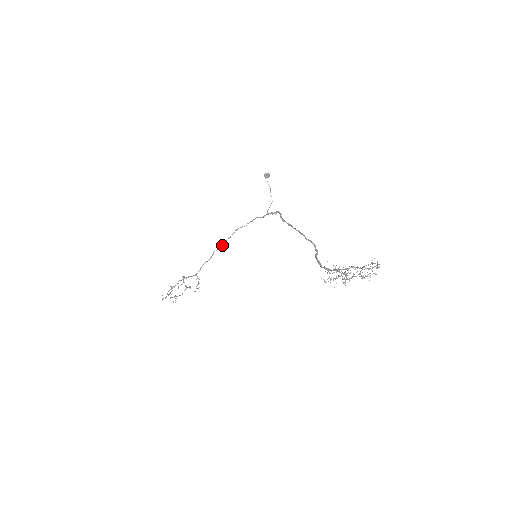
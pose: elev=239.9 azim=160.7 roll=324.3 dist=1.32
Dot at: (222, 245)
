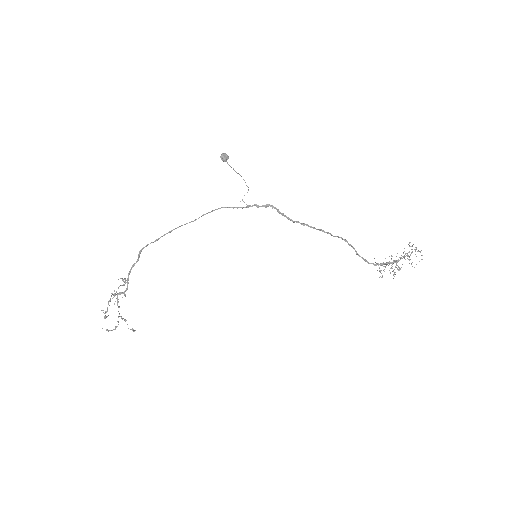
Dot at: (157, 240)
